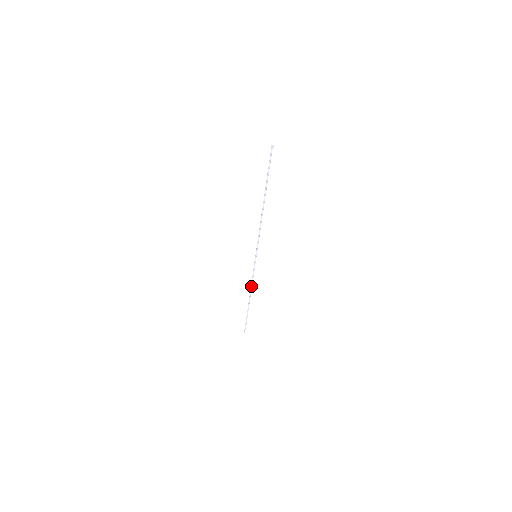
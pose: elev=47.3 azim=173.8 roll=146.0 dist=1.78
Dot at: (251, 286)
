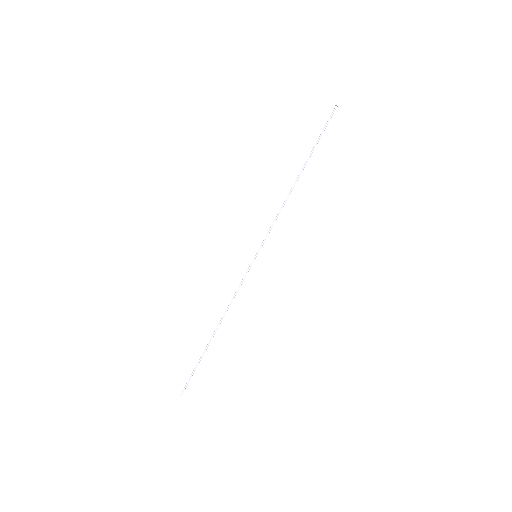
Dot at: (228, 306)
